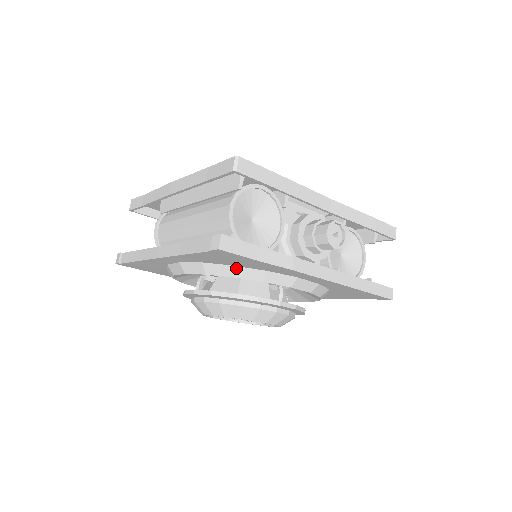
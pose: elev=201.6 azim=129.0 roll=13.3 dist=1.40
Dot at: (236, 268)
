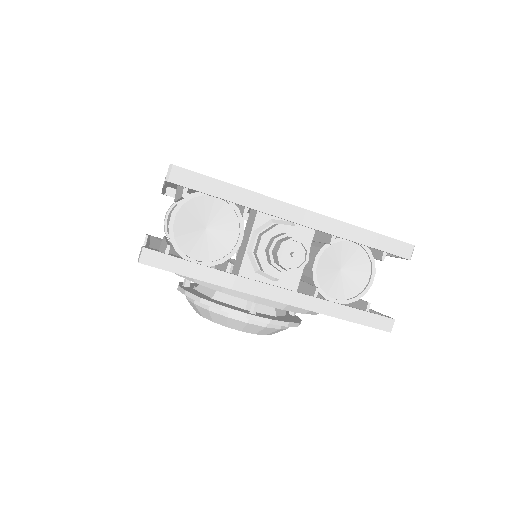
Dot at: occluded
